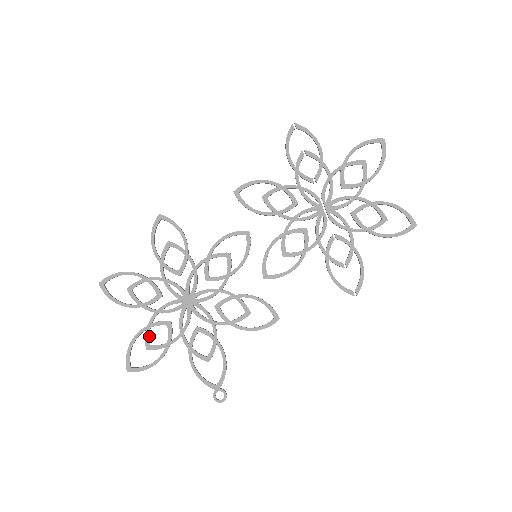
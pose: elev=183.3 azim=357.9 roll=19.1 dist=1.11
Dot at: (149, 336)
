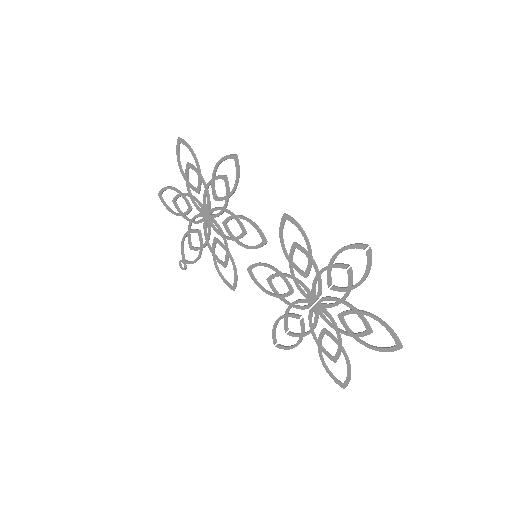
Dot at: occluded
